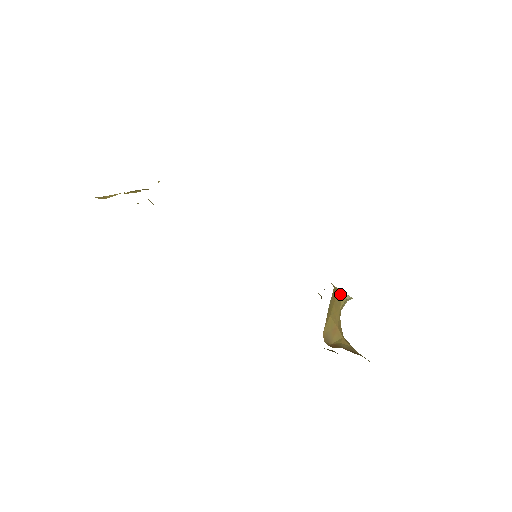
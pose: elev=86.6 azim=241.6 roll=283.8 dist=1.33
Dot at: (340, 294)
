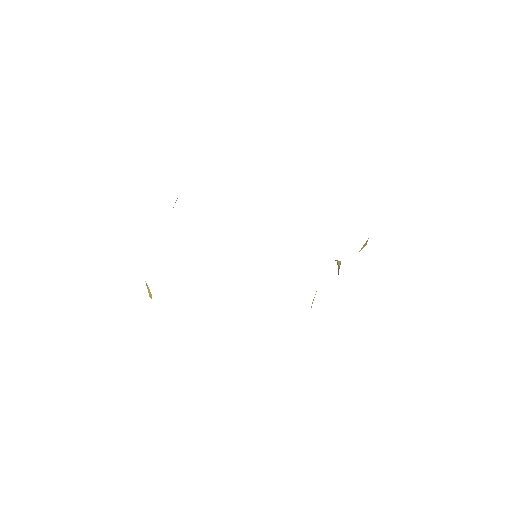
Dot at: occluded
